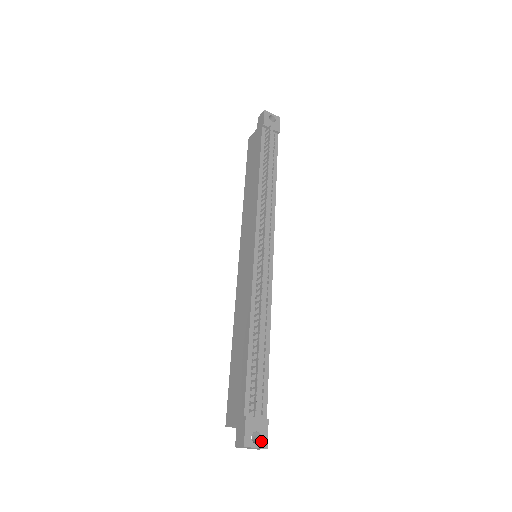
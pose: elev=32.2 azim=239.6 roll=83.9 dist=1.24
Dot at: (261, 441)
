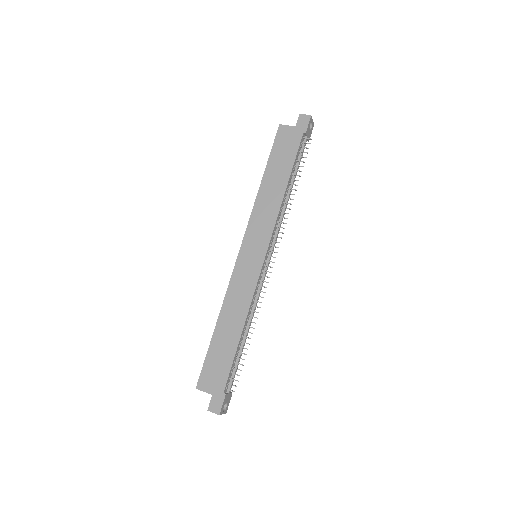
Dot at: (226, 409)
